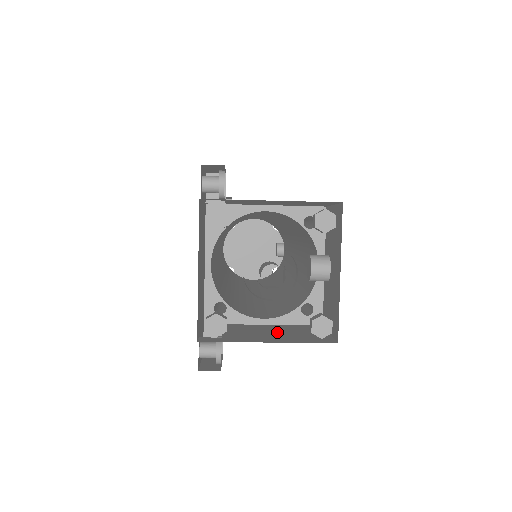
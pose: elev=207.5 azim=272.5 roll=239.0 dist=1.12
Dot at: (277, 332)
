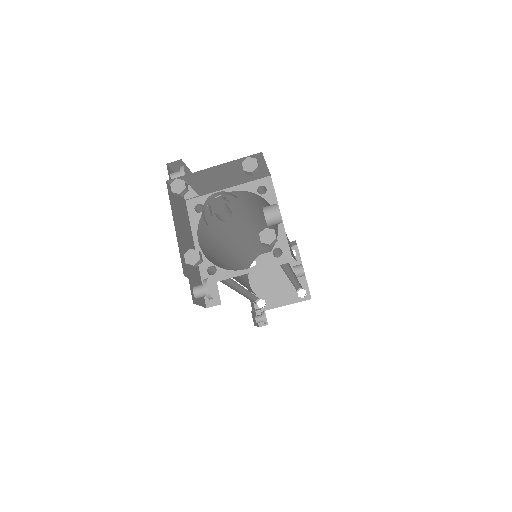
Dot at: occluded
